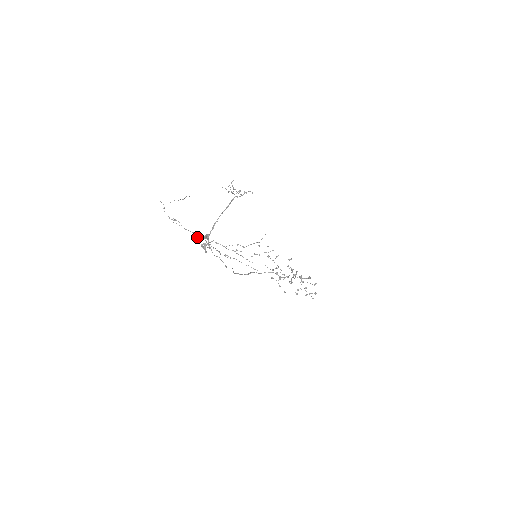
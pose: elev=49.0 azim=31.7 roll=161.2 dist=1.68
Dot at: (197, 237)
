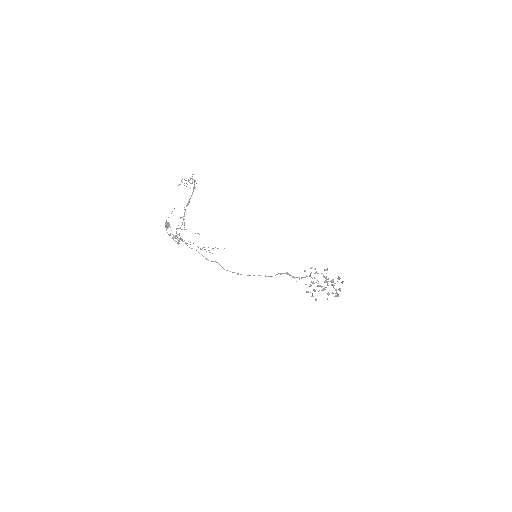
Dot at: occluded
